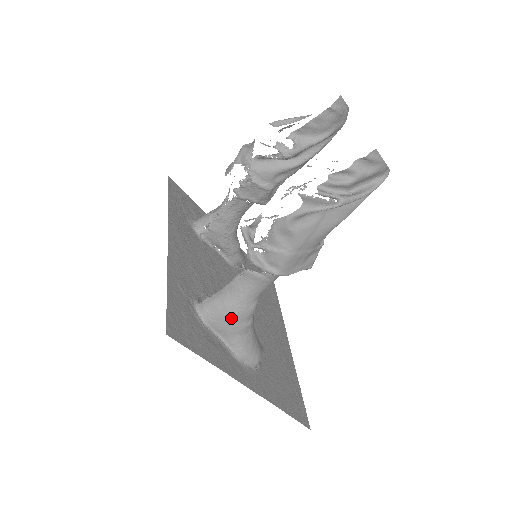
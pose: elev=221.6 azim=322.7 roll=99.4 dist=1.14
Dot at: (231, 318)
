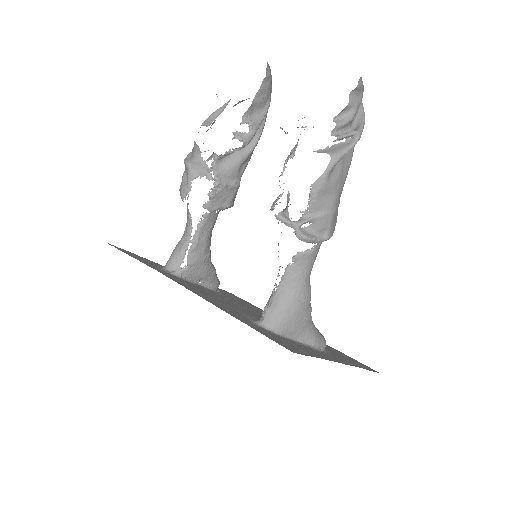
Dot at: (300, 312)
